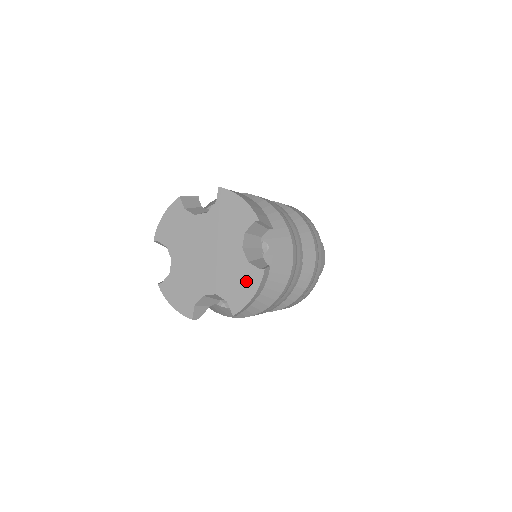
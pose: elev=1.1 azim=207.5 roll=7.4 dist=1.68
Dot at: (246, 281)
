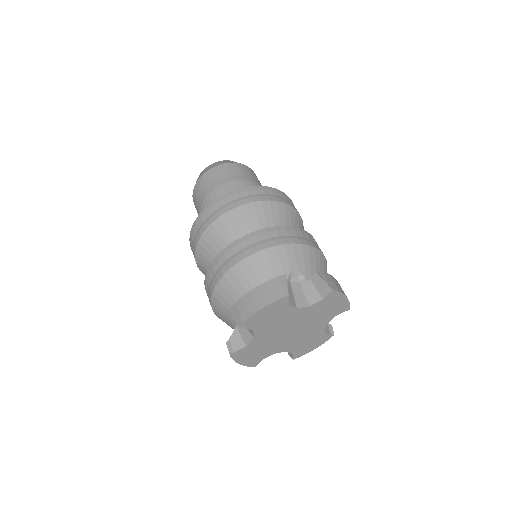
Dot at: (316, 342)
